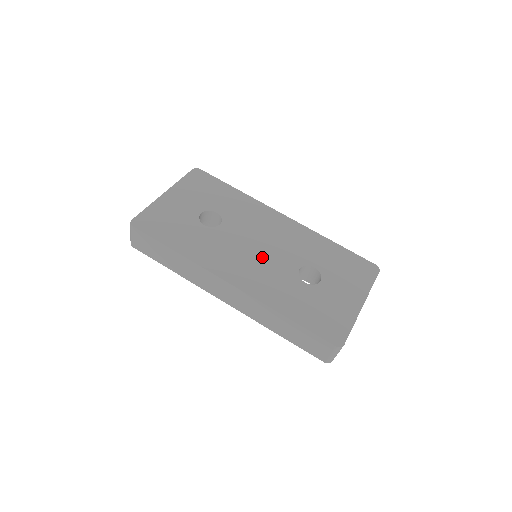
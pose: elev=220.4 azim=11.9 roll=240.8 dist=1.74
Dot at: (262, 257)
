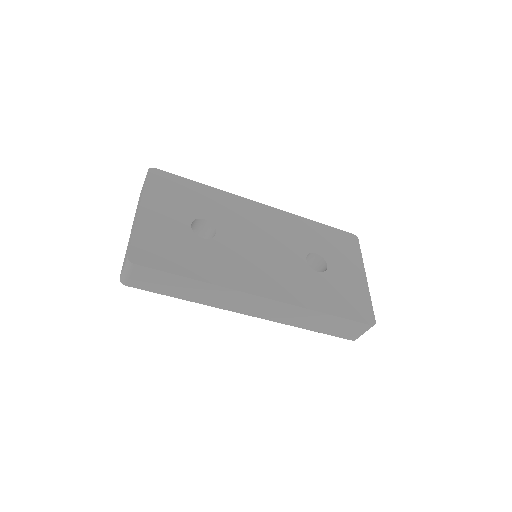
Dot at: (272, 257)
